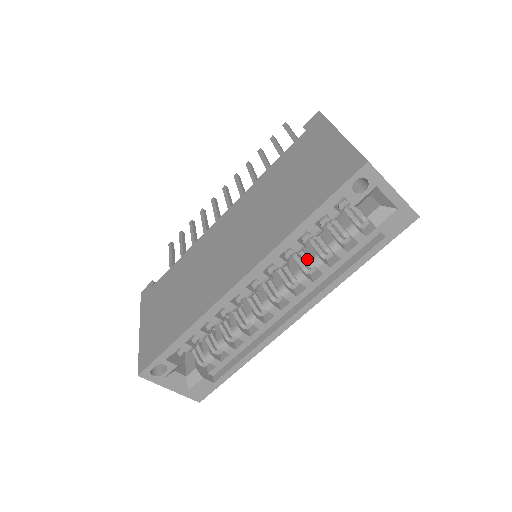
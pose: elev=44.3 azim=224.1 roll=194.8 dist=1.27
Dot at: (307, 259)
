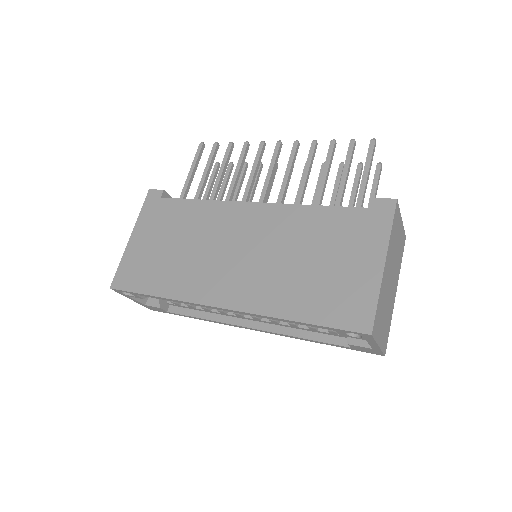
Dot at: occluded
